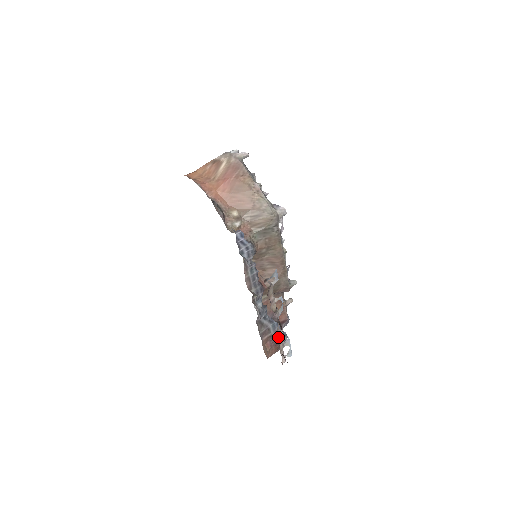
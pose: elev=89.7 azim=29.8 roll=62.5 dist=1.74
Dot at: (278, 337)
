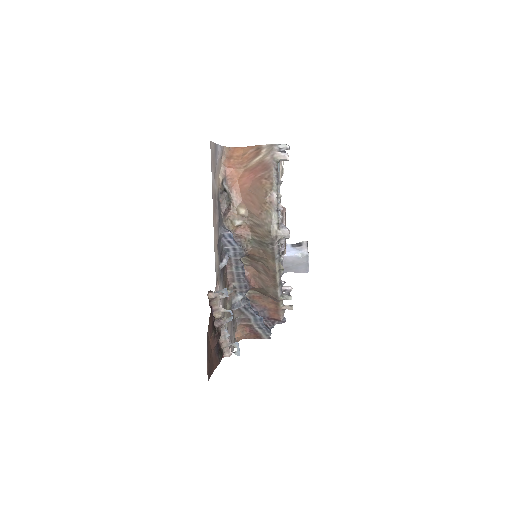
Dot at: (221, 337)
